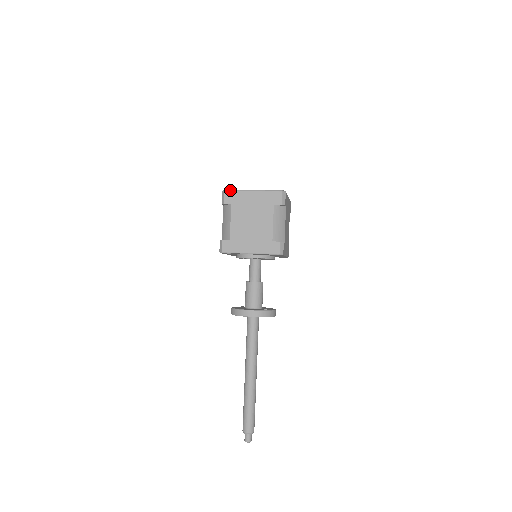
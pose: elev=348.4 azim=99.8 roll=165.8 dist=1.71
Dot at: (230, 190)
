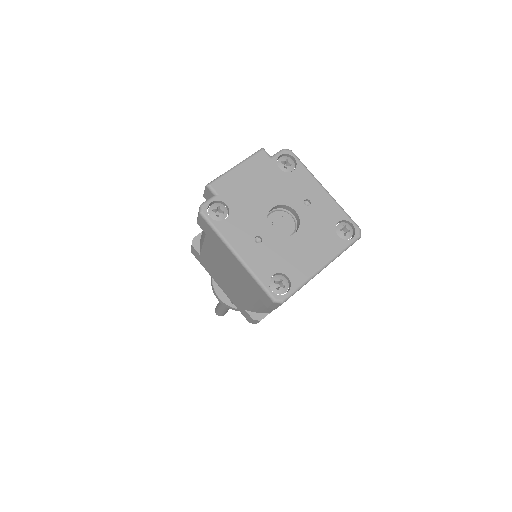
Dot at: occluded
